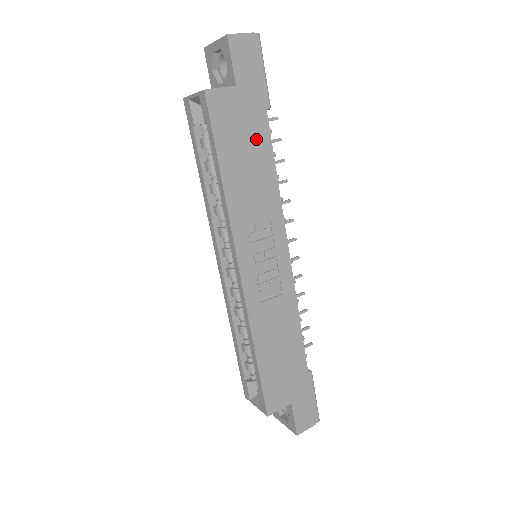
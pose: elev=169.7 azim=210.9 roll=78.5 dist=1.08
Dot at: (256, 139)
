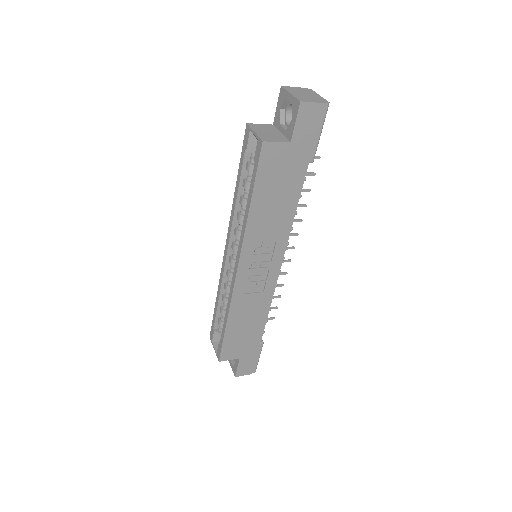
Dot at: (290, 184)
